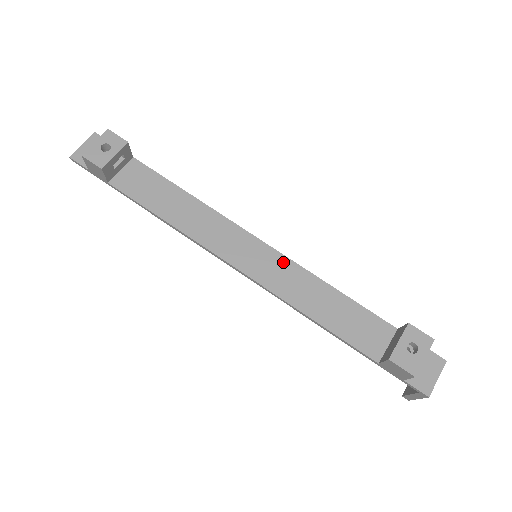
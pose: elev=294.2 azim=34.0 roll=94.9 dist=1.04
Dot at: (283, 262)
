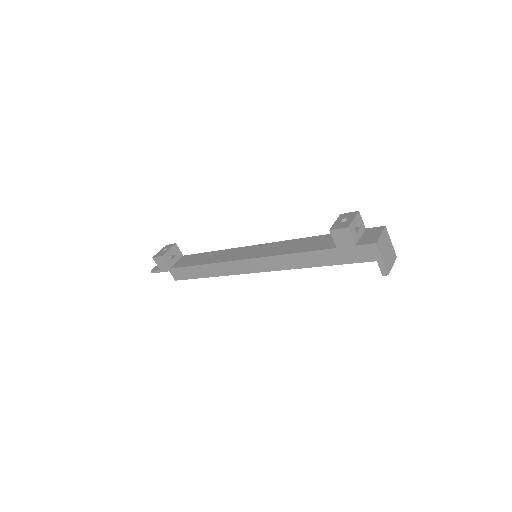
Dot at: (269, 245)
